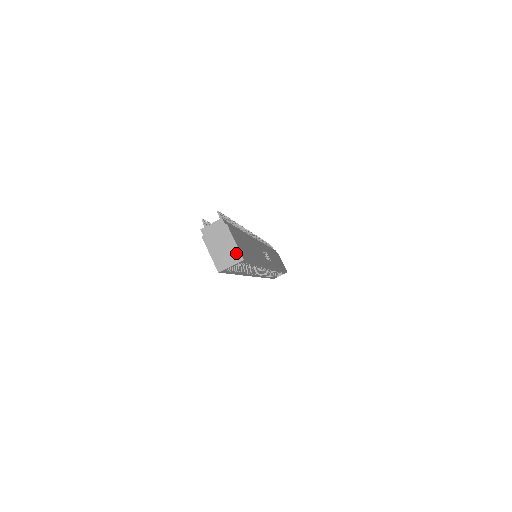
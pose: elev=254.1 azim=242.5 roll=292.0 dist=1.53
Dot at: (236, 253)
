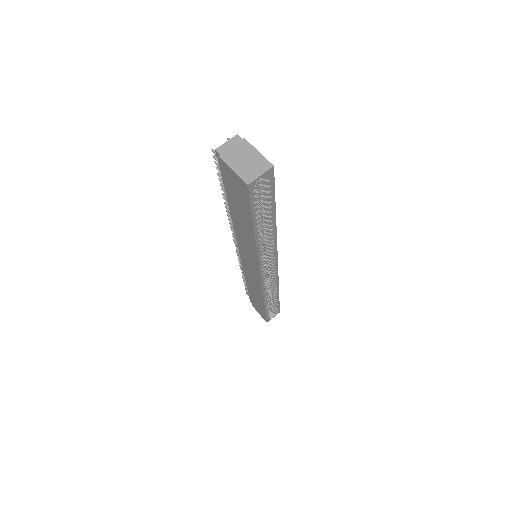
Dot at: (263, 162)
